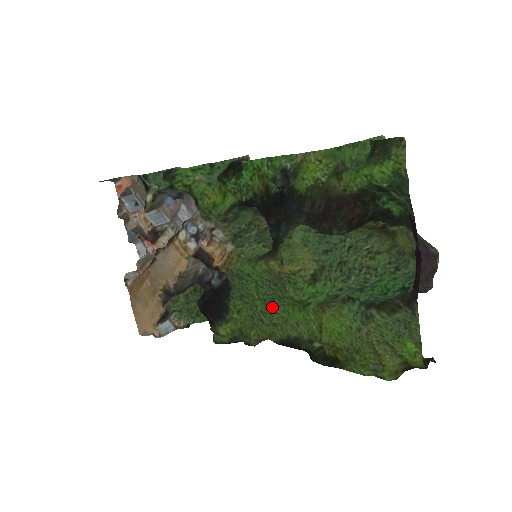
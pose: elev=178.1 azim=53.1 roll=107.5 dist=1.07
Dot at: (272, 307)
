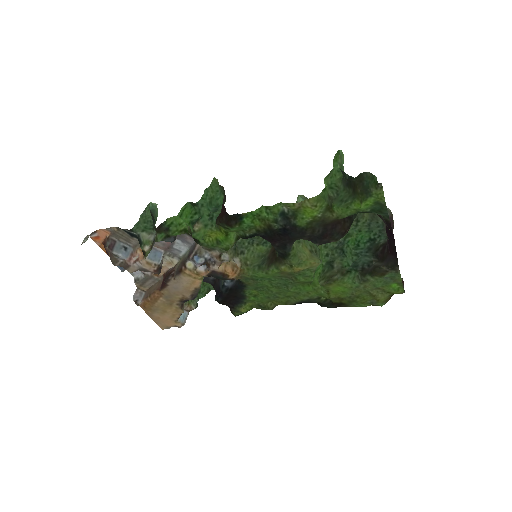
Dot at: (286, 289)
